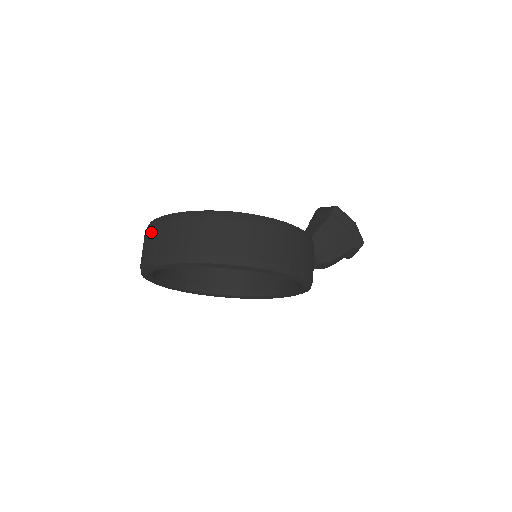
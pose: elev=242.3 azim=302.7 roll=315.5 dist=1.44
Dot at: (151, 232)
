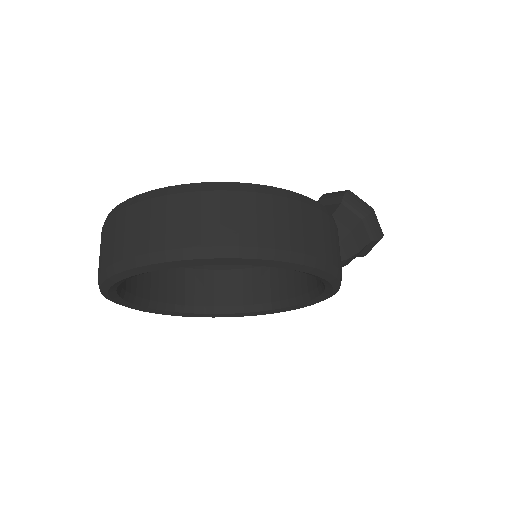
Dot at: (116, 222)
